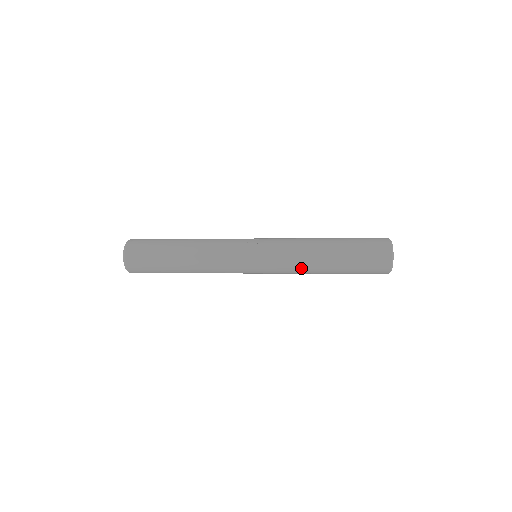
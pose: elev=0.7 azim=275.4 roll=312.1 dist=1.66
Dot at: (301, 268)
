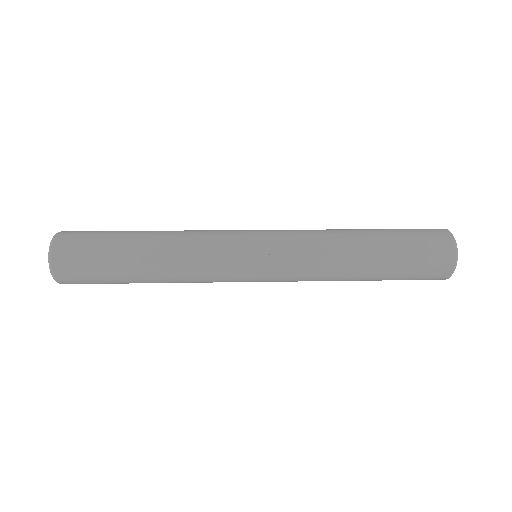
Dot at: occluded
